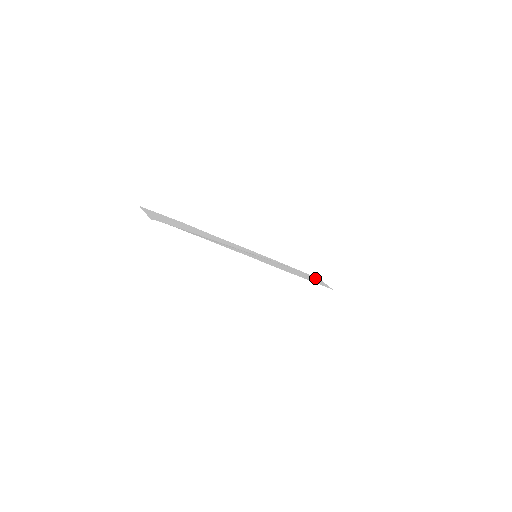
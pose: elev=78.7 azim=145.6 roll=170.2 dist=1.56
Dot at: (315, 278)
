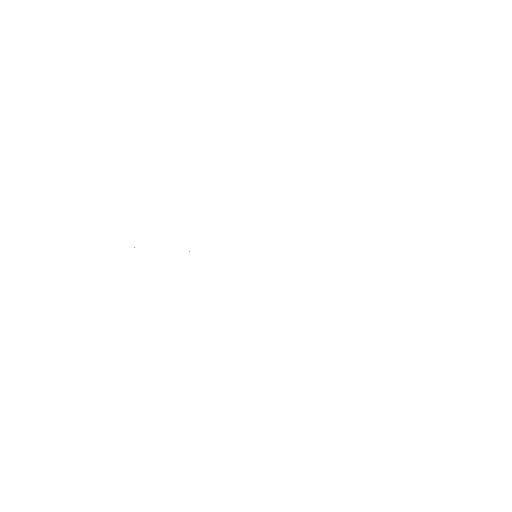
Dot at: occluded
